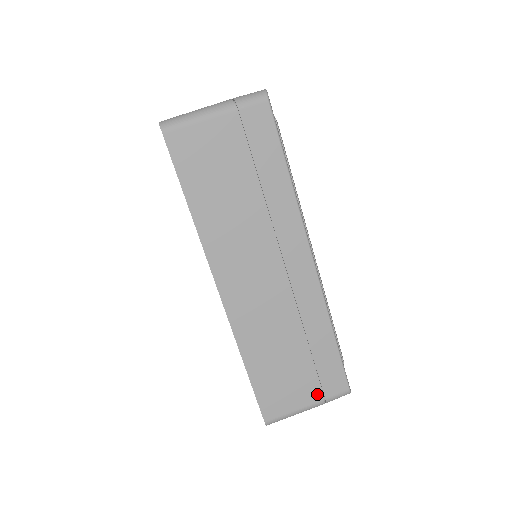
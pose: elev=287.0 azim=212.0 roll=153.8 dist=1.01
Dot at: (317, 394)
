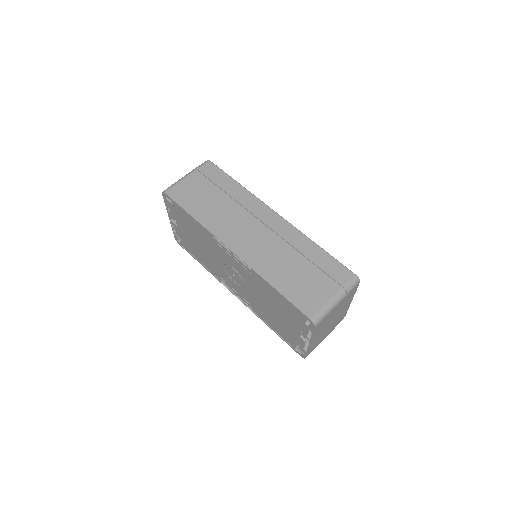
Dot at: (334, 285)
